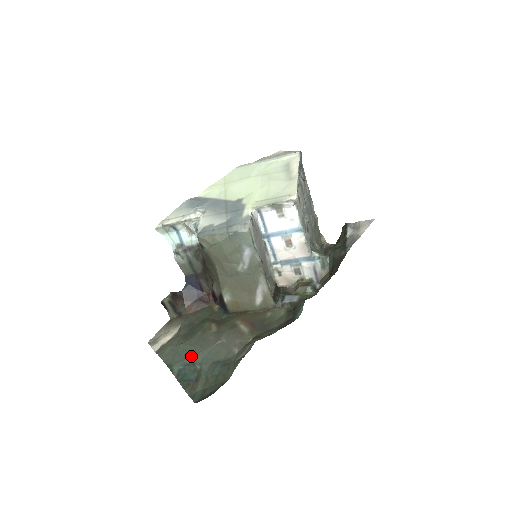
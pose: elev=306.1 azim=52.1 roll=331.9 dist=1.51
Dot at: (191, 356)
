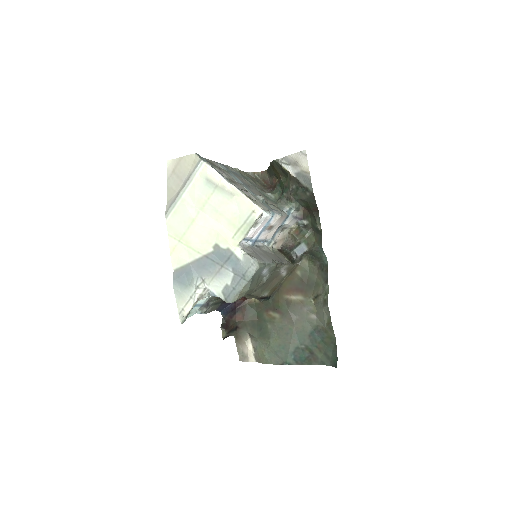
Dot at: (289, 346)
